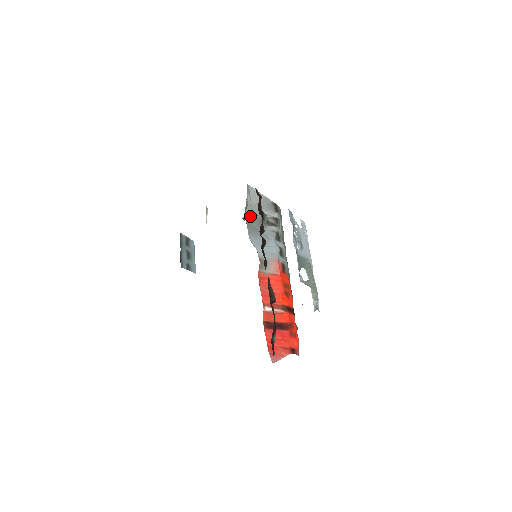
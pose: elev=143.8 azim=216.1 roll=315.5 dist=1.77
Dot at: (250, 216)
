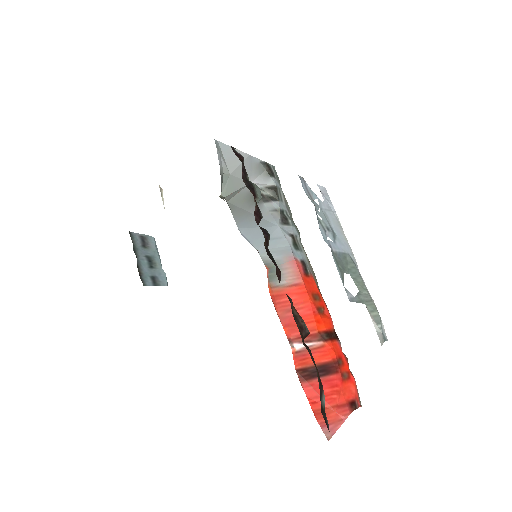
Dot at: (231, 191)
